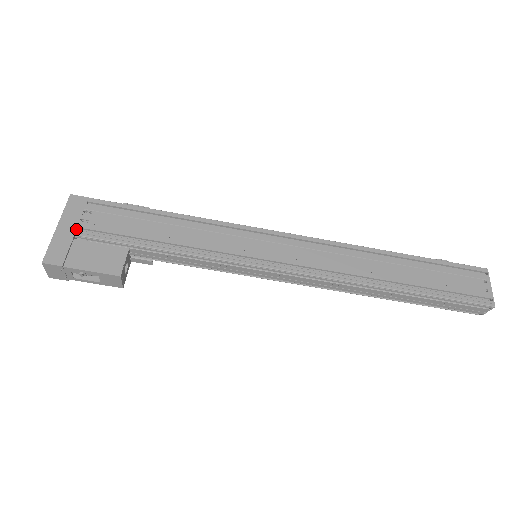
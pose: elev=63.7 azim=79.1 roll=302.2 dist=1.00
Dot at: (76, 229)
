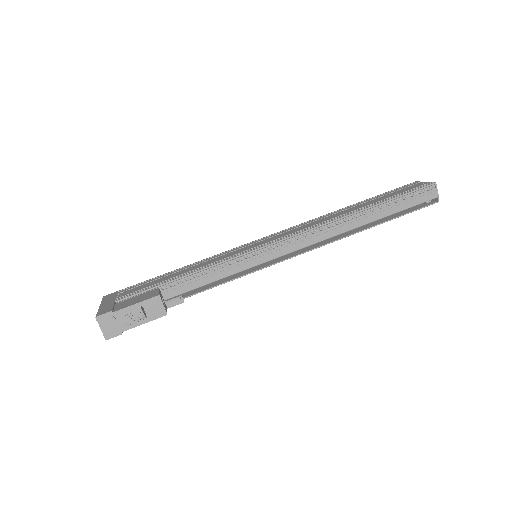
Dot at: (115, 300)
